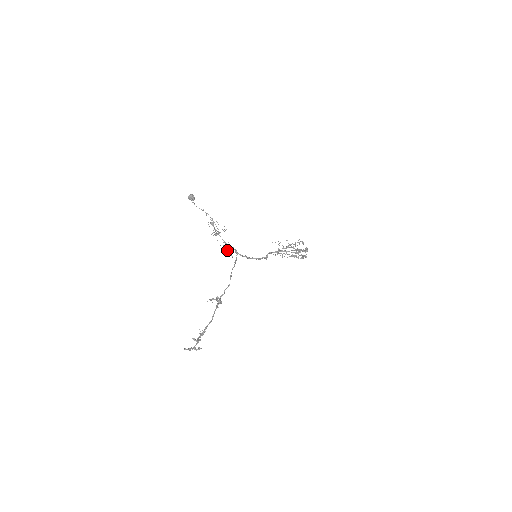
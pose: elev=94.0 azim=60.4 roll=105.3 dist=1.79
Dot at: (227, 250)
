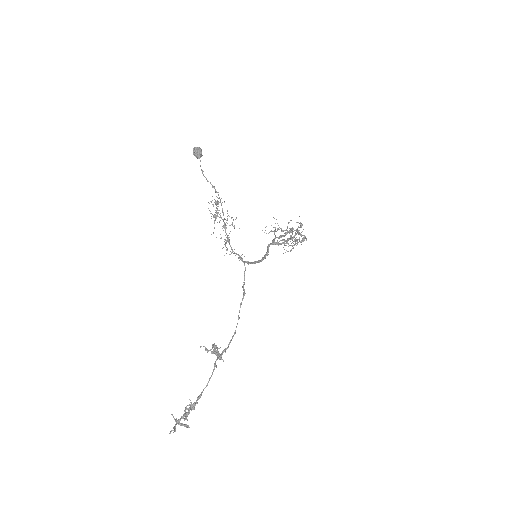
Dot at: occluded
